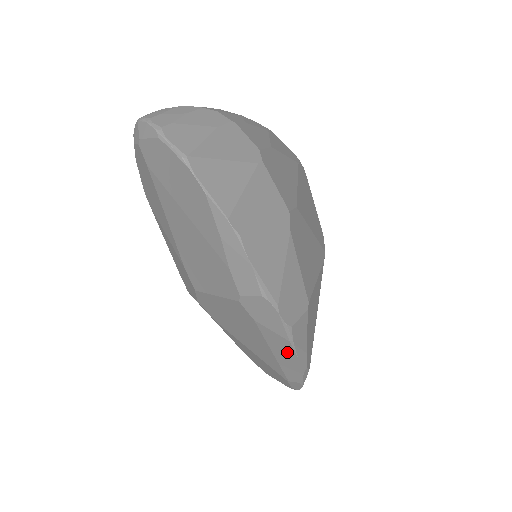
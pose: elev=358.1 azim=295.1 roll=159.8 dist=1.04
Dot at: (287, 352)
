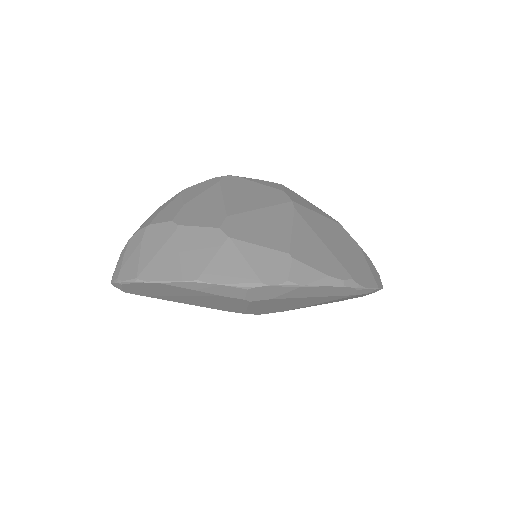
Dot at: (314, 290)
